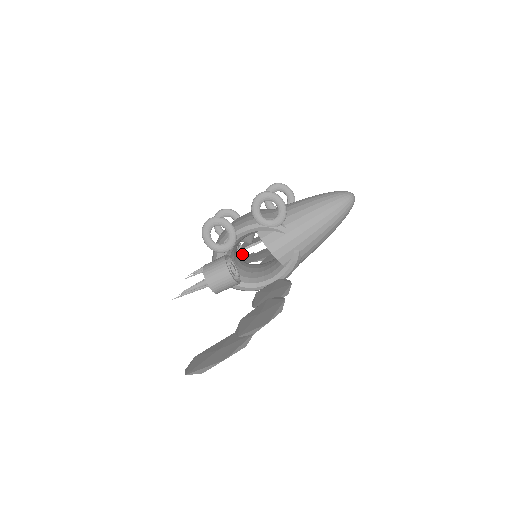
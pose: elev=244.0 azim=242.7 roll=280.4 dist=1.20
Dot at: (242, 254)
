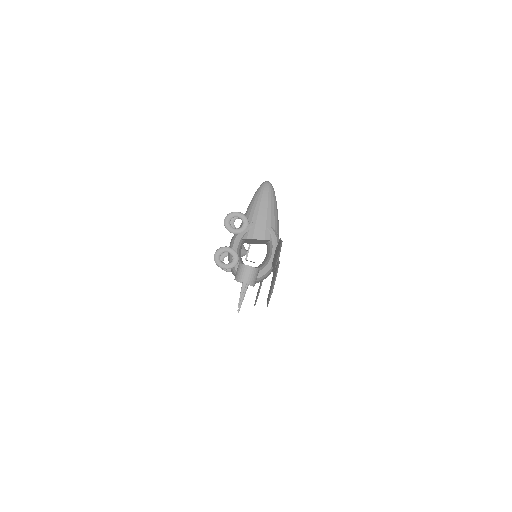
Dot at: occluded
